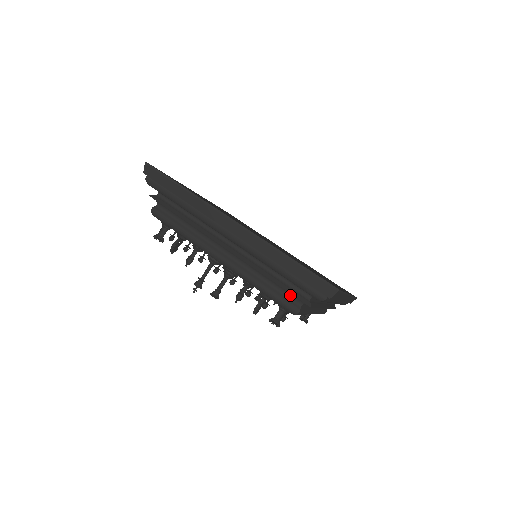
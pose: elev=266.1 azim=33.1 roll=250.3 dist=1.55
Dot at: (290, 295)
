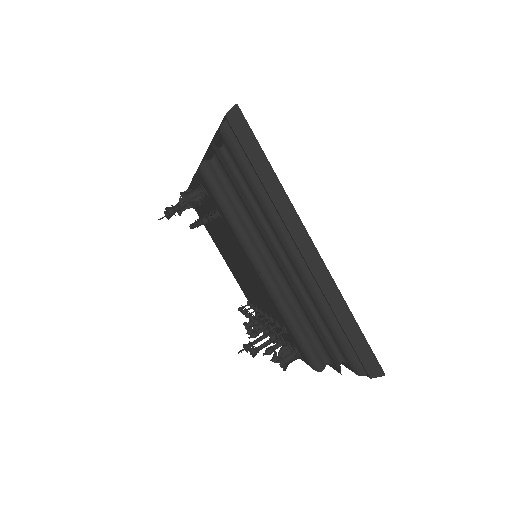
Dot at: occluded
